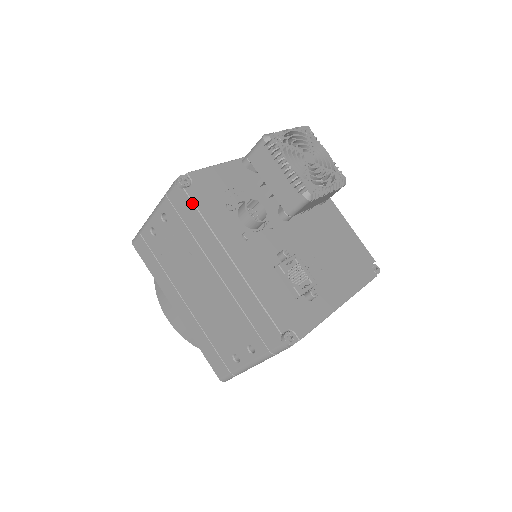
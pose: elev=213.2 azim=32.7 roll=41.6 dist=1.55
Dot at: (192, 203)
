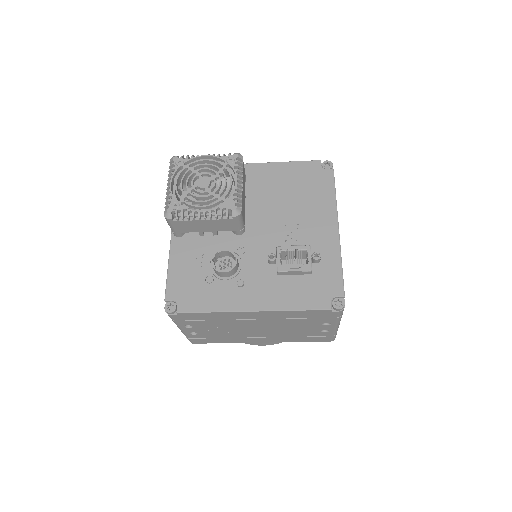
Dot at: (192, 313)
